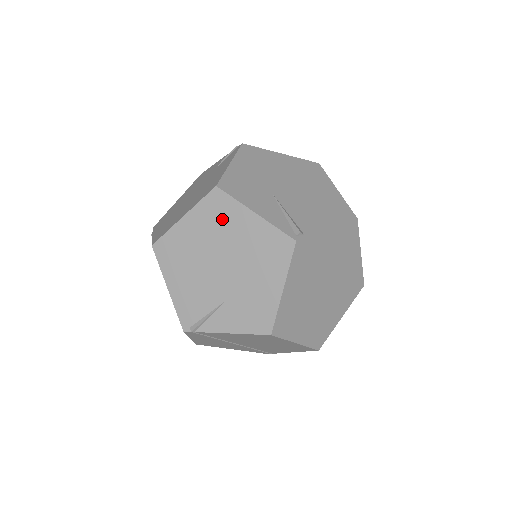
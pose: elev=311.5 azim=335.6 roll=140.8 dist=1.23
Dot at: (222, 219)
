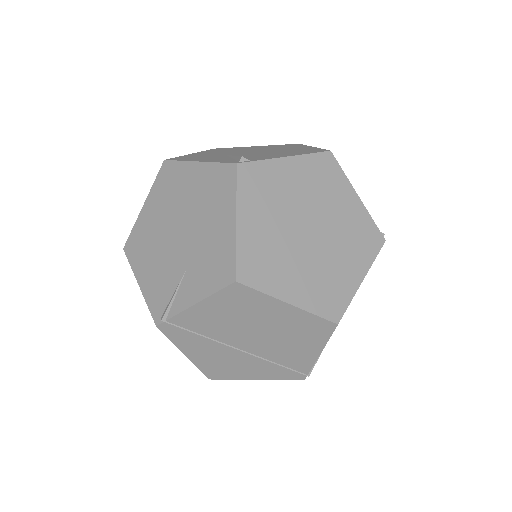
Dot at: (173, 186)
